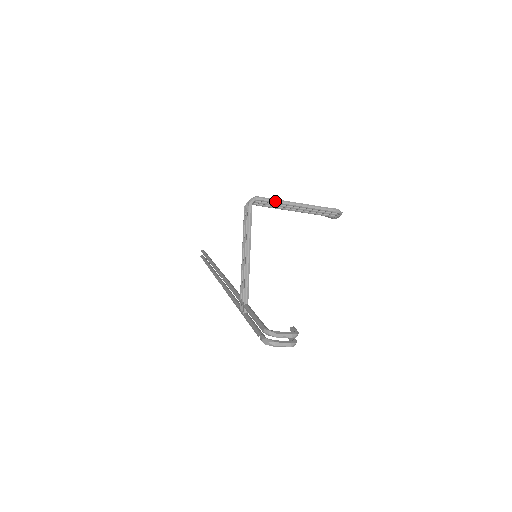
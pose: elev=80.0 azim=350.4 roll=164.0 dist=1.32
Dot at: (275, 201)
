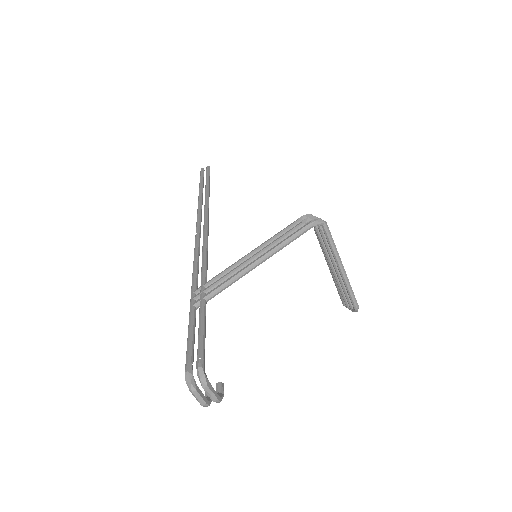
Dot at: (333, 245)
